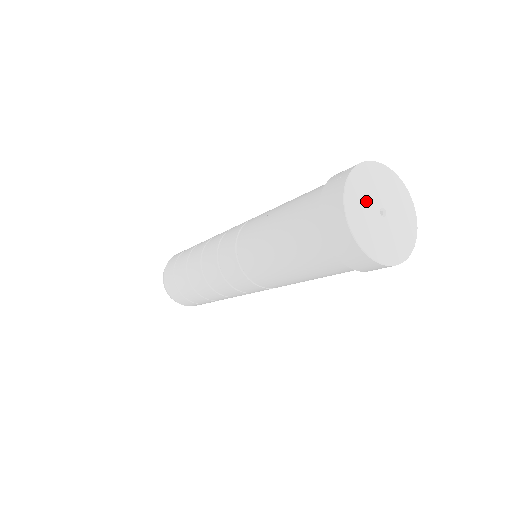
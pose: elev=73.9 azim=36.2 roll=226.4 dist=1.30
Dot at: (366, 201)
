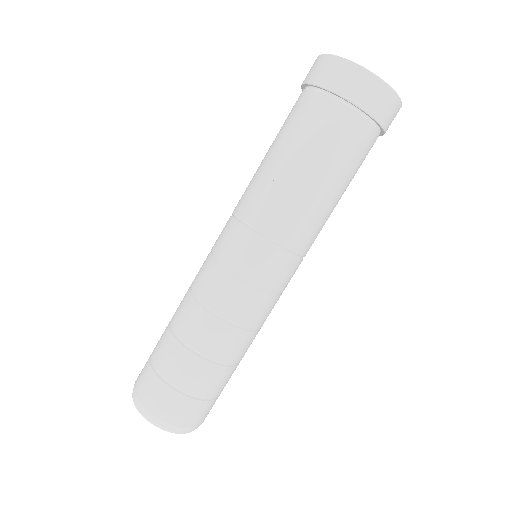
Dot at: occluded
